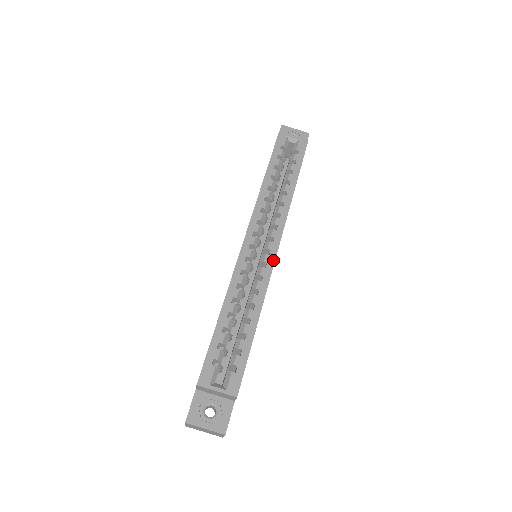
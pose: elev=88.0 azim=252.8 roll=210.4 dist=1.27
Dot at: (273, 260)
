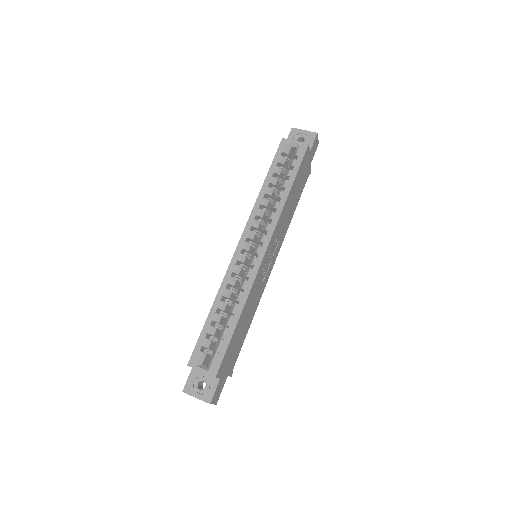
Dot at: (259, 263)
